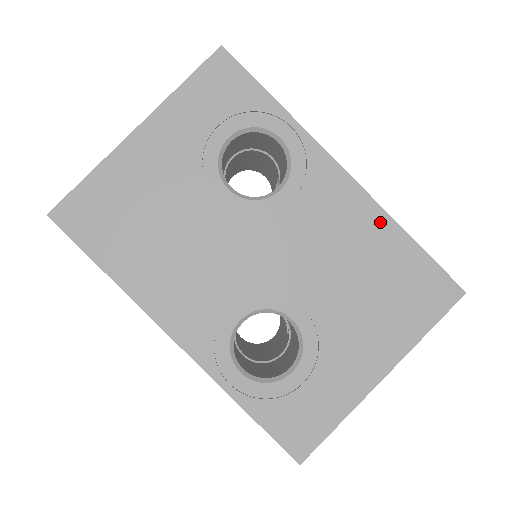
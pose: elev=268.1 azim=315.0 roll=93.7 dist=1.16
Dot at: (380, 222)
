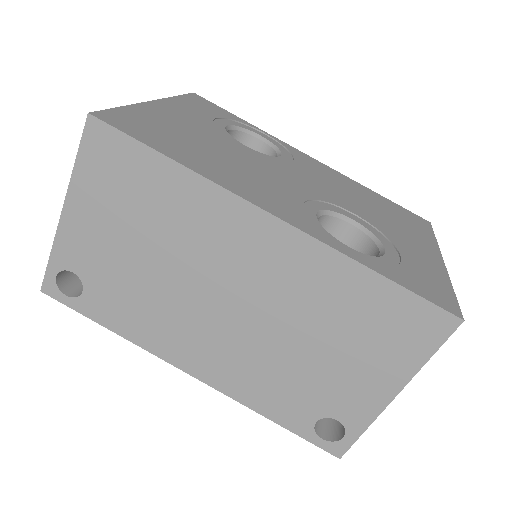
Dot at: (353, 182)
